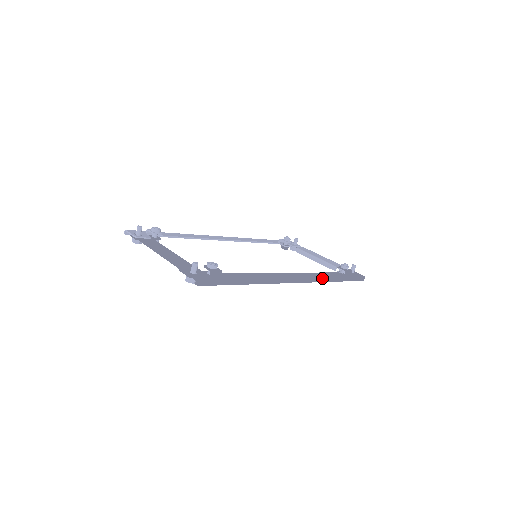
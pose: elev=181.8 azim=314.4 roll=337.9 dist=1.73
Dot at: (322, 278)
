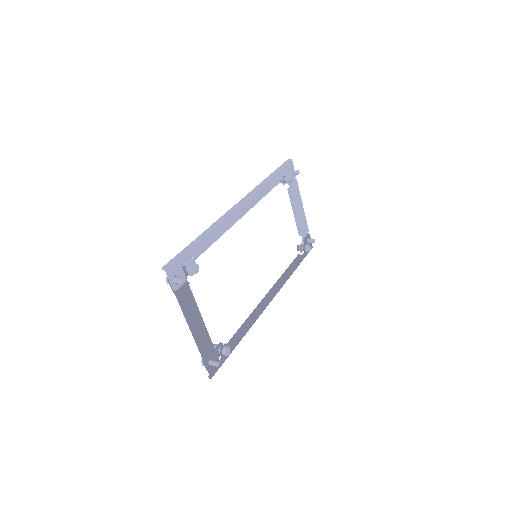
Dot at: occluded
